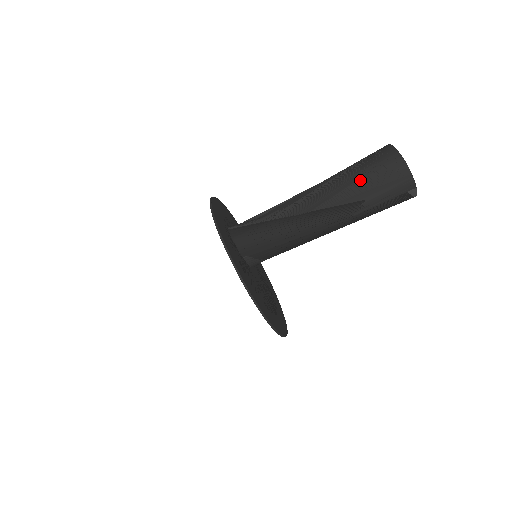
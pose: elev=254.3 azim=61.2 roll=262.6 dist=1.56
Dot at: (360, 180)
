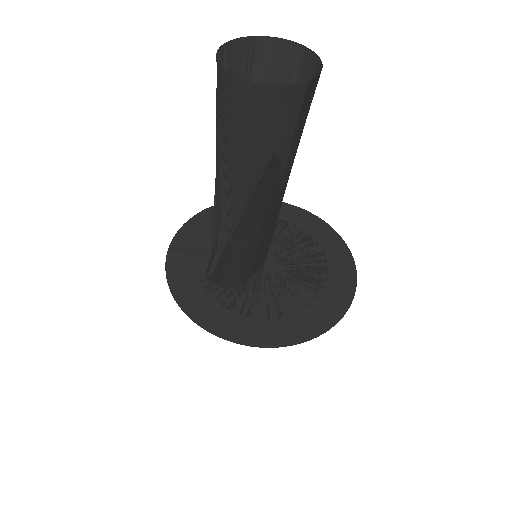
Dot at: (243, 145)
